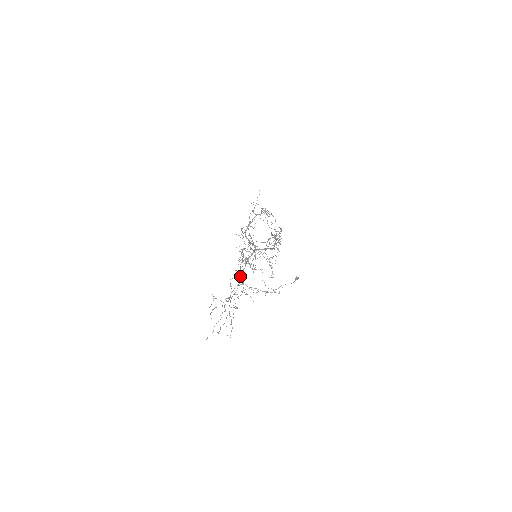
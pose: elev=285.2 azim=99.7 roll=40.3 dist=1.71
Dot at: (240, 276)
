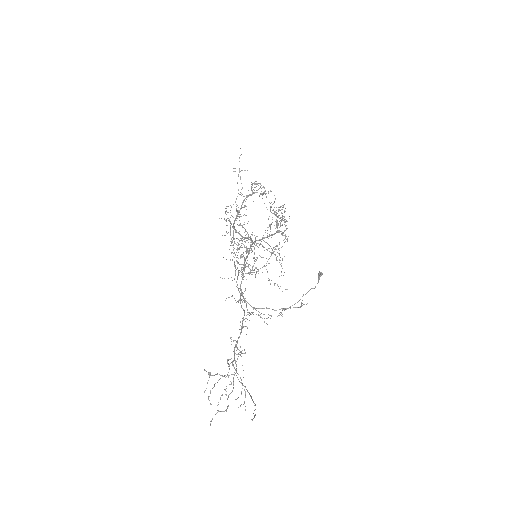
Dot at: (241, 307)
